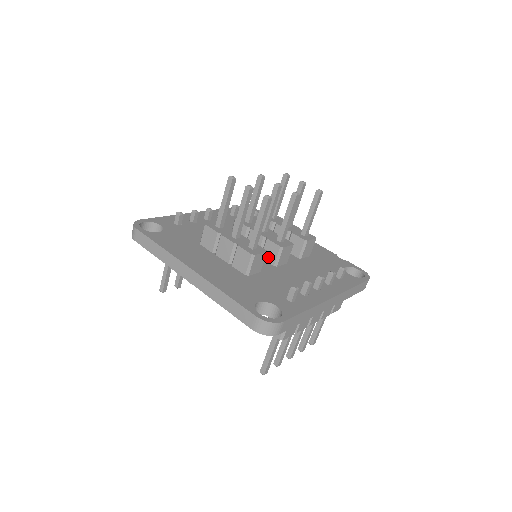
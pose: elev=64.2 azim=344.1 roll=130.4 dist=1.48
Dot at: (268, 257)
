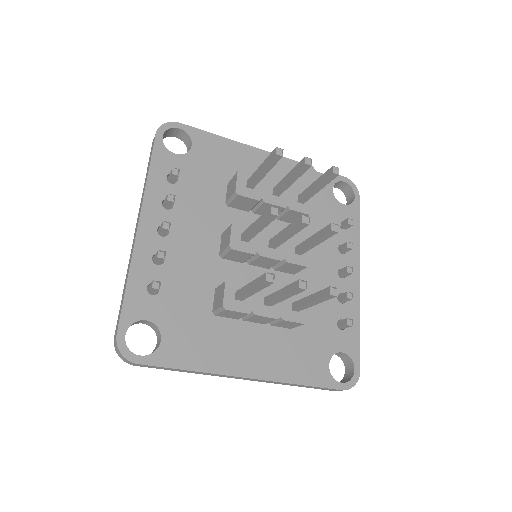
Dot at: (286, 271)
